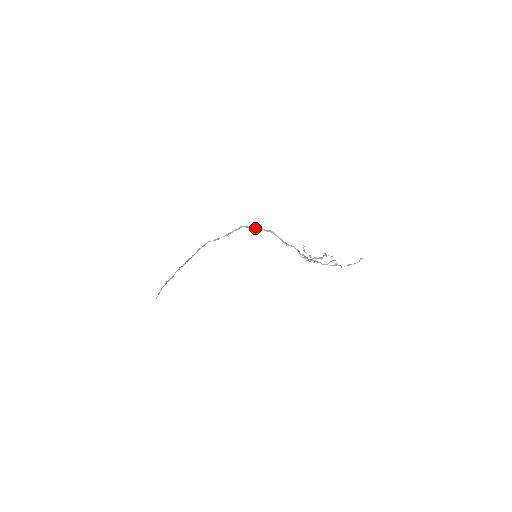
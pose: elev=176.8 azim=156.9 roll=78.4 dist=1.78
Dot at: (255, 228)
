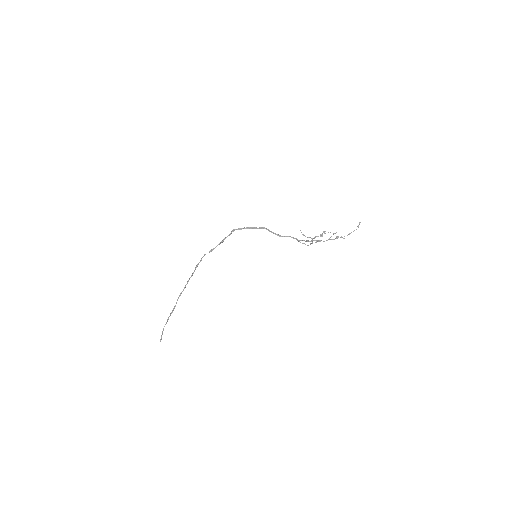
Dot at: (247, 228)
